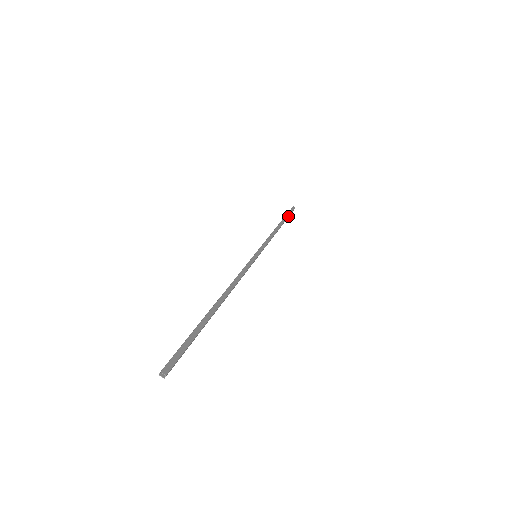
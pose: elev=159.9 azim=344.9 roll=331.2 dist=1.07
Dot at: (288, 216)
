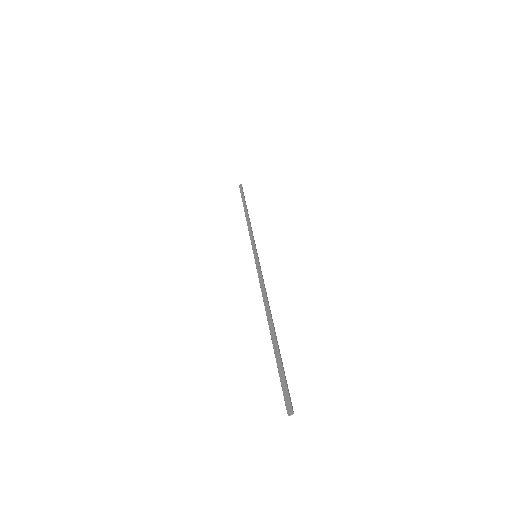
Dot at: (243, 197)
